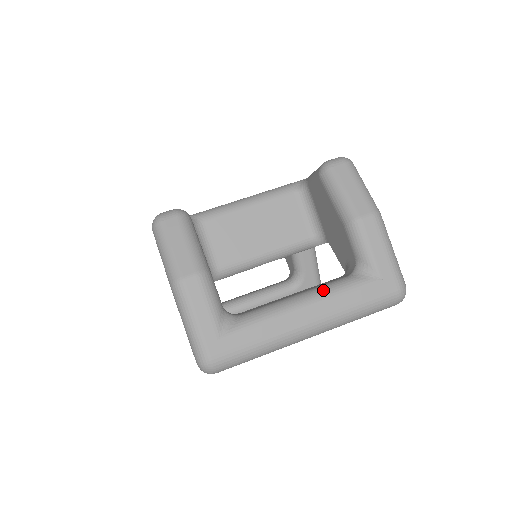
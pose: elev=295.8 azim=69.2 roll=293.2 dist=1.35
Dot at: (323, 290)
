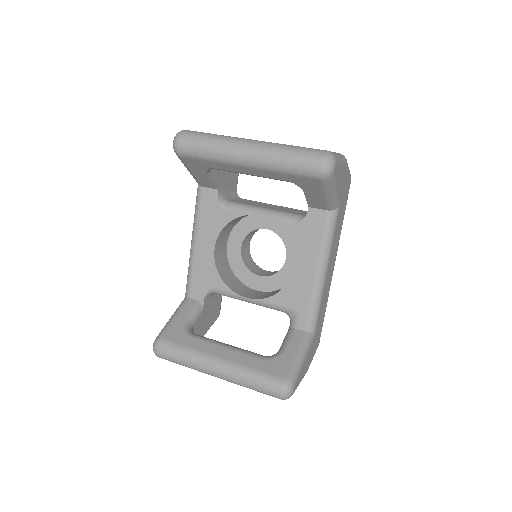
Dot at: occluded
